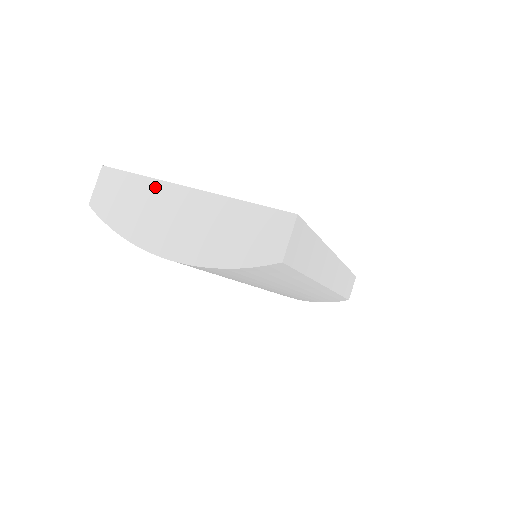
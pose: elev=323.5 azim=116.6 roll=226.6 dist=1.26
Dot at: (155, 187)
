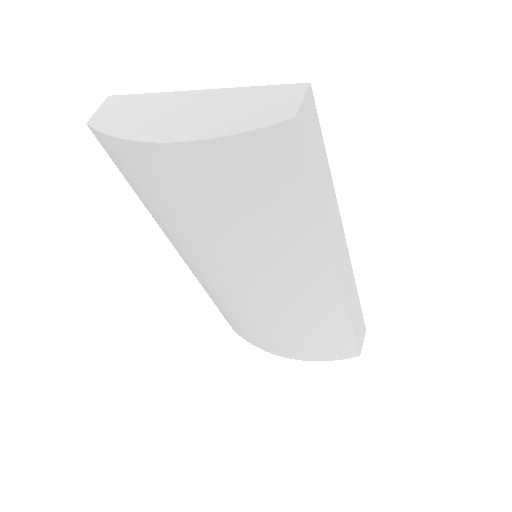
Dot at: (160, 97)
